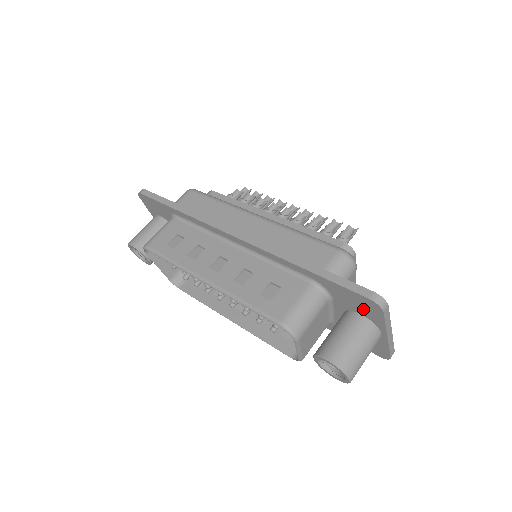
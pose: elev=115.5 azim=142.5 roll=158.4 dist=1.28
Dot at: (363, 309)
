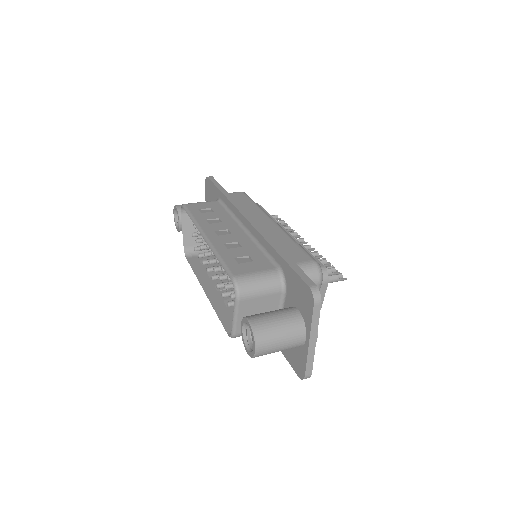
Dot at: (302, 302)
